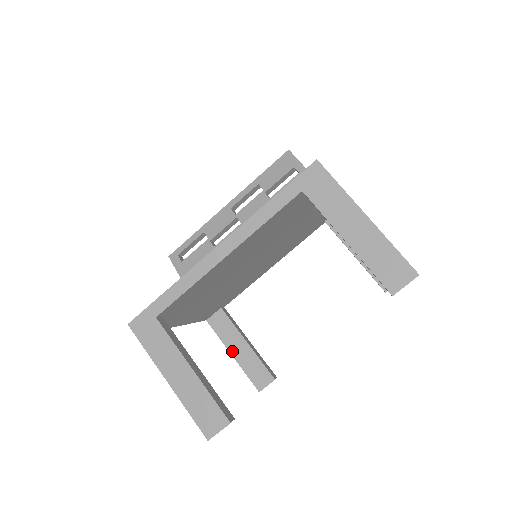
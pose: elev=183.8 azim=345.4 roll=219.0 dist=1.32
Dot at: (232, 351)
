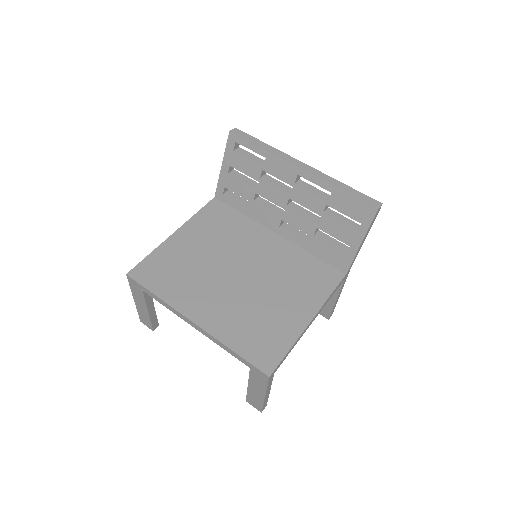
Dot at: occluded
